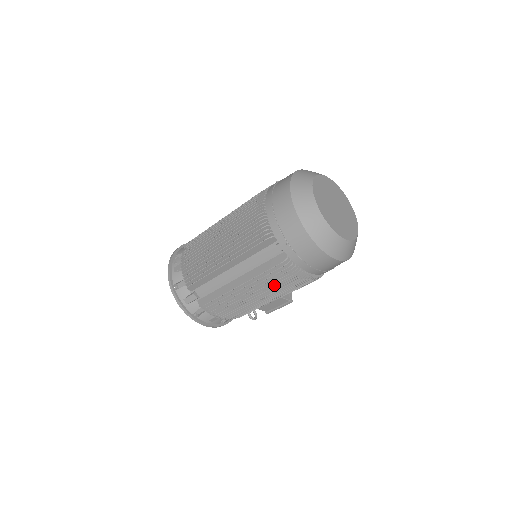
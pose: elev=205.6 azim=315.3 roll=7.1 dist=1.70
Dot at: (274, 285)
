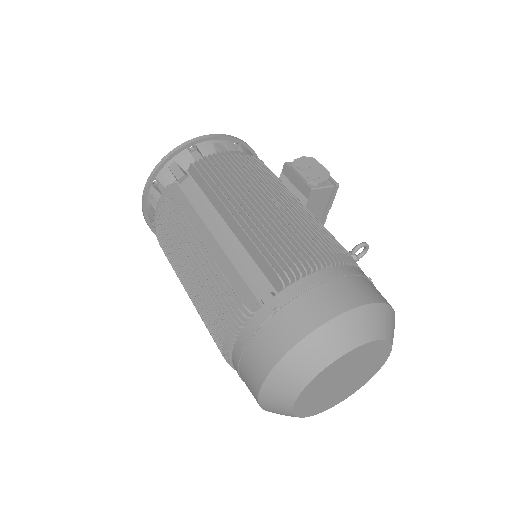
Dot at: occluded
